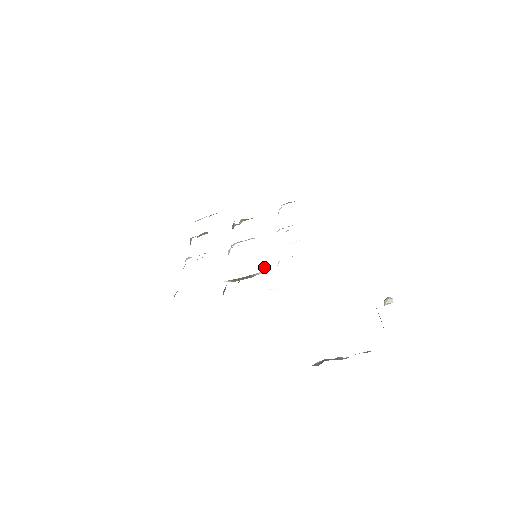
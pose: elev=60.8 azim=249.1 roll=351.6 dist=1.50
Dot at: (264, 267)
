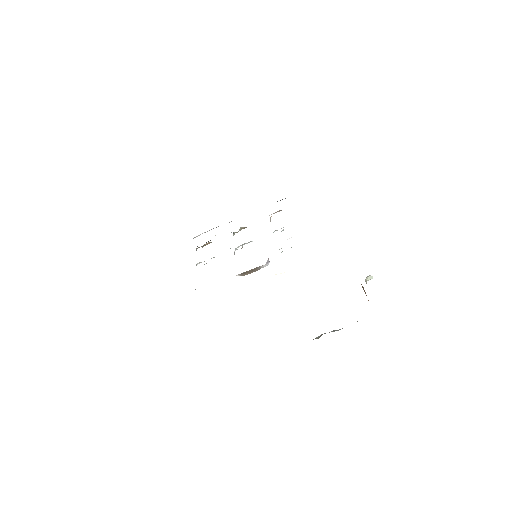
Dot at: (267, 260)
